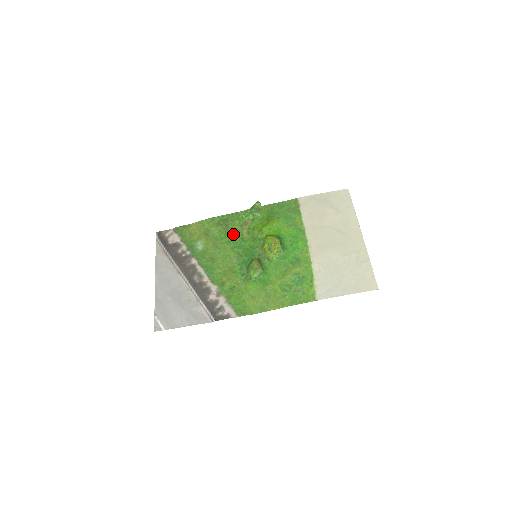
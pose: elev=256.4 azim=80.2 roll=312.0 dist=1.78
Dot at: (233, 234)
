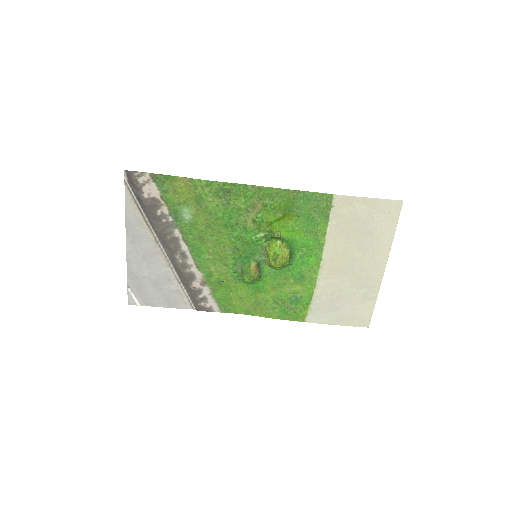
Dot at: (234, 217)
